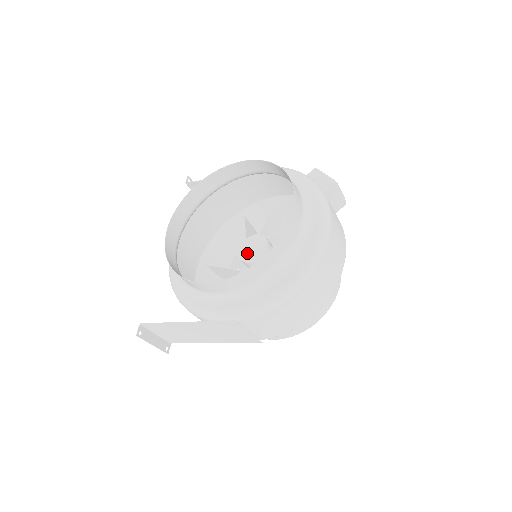
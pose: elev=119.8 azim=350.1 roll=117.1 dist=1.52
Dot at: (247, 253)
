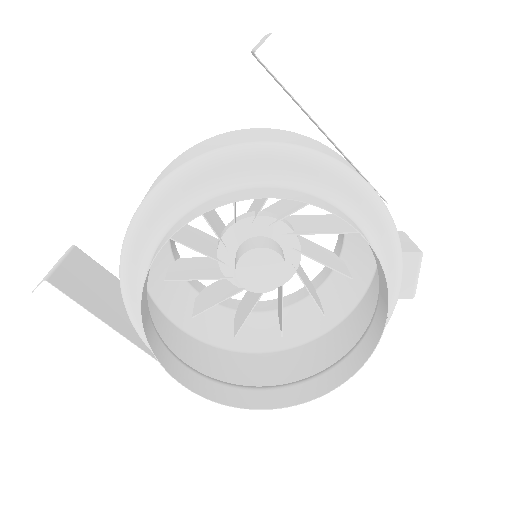
Dot at: (249, 271)
